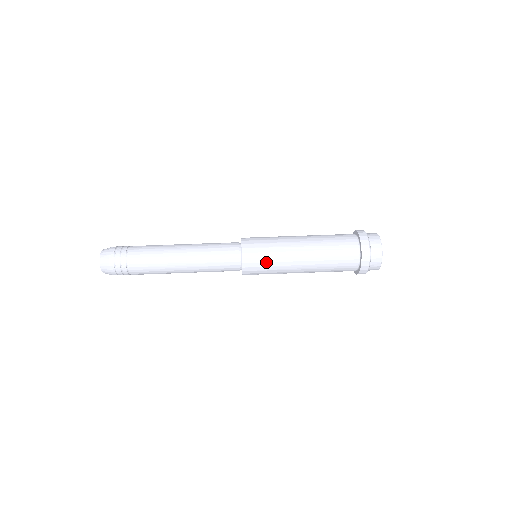
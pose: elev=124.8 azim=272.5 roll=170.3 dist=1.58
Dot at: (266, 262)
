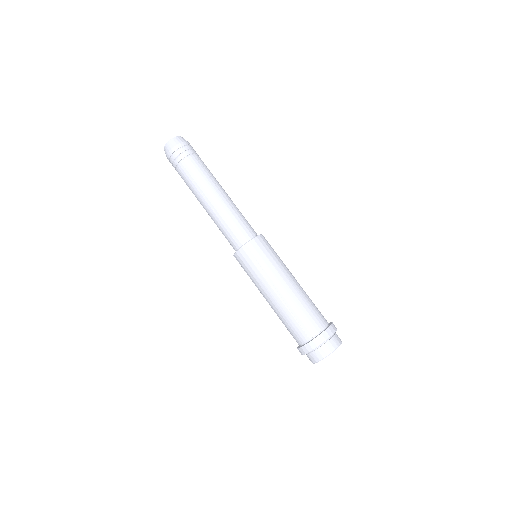
Dot at: (249, 270)
